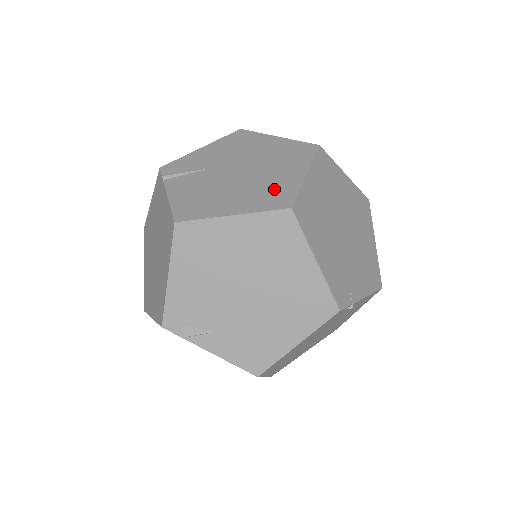
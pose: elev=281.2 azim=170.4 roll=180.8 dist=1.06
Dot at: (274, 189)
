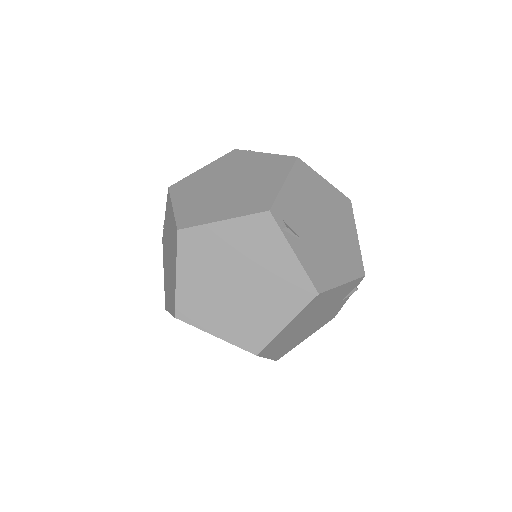
Dot at: occluded
